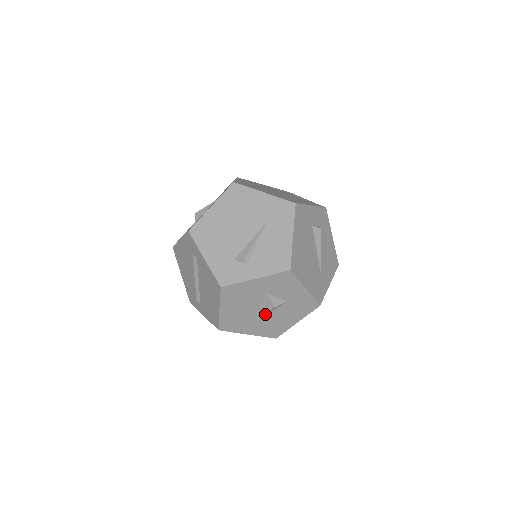
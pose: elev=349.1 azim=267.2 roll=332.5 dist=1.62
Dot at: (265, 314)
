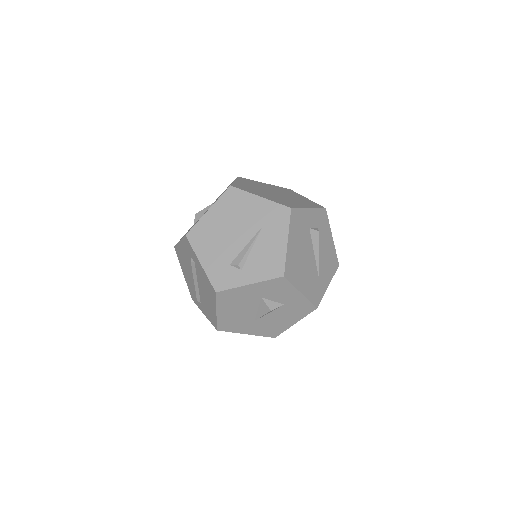
Dot at: (262, 316)
